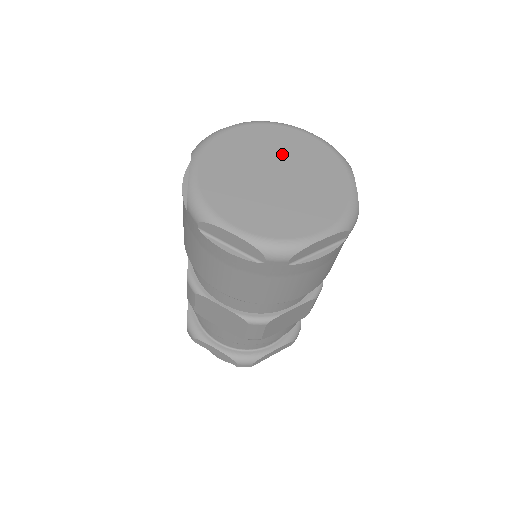
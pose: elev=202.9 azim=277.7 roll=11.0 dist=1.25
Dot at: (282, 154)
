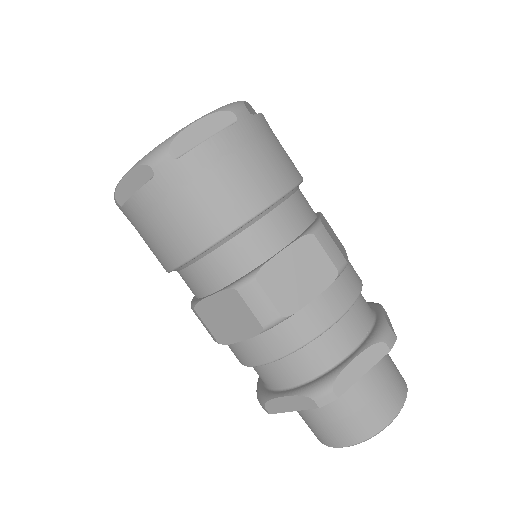
Dot at: occluded
